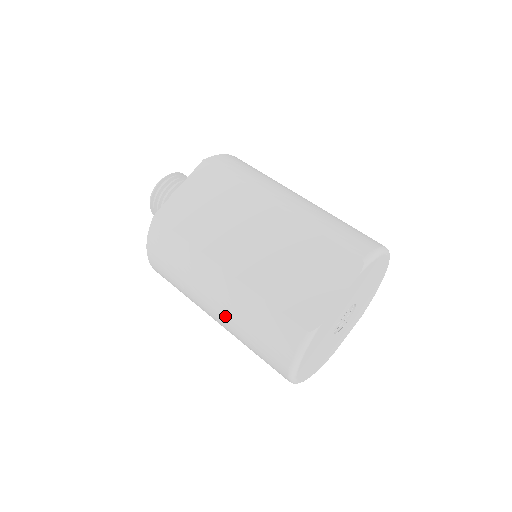
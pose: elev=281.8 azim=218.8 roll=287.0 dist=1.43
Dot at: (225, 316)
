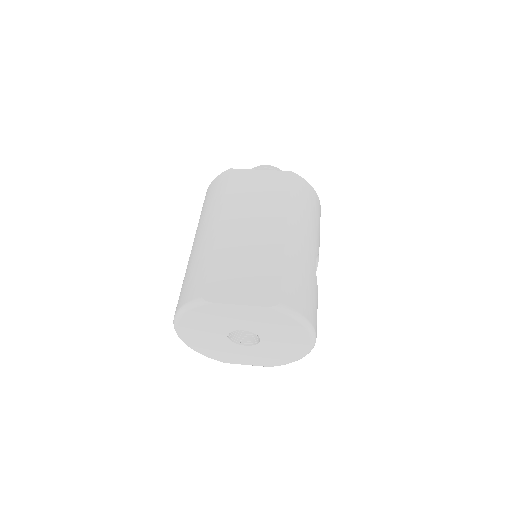
Dot at: occluded
